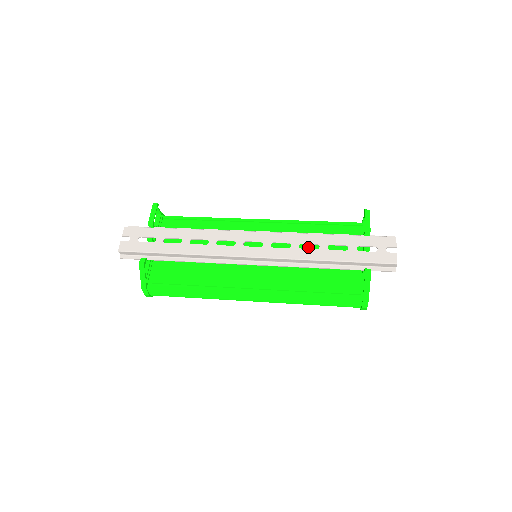
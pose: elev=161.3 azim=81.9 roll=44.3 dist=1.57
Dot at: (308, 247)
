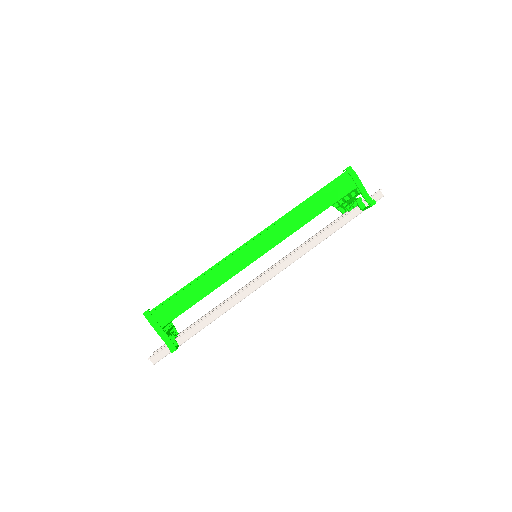
Dot at: occluded
